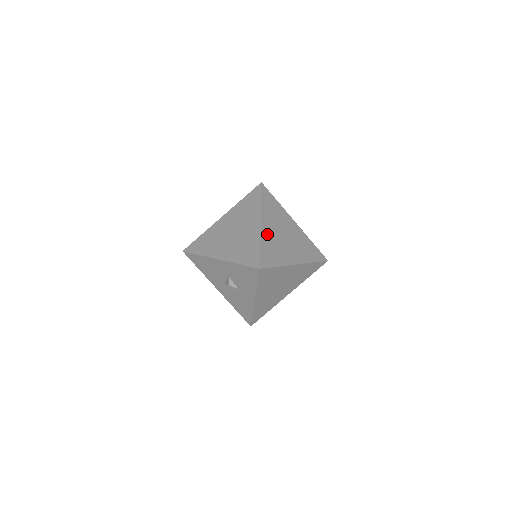
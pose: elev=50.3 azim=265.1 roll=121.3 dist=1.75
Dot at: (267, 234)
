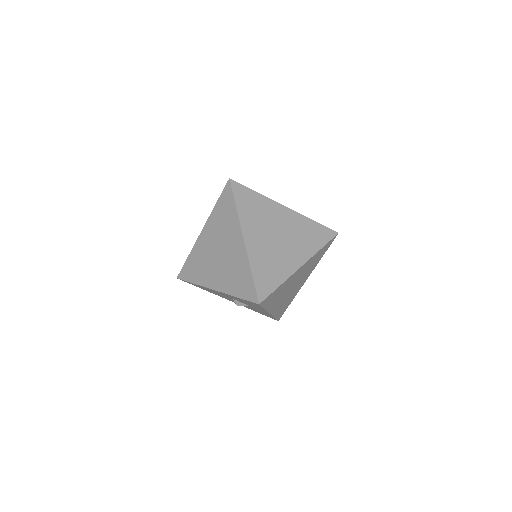
Dot at: (255, 250)
